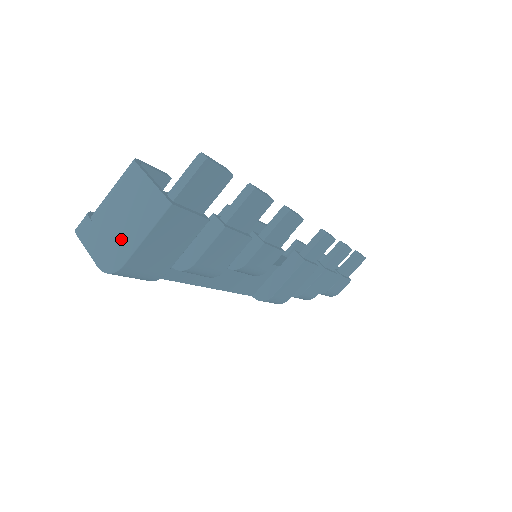
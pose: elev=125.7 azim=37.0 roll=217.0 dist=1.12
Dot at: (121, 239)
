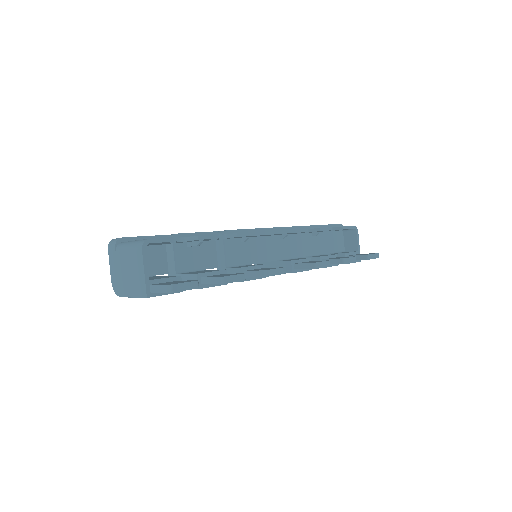
Dot at: (123, 282)
